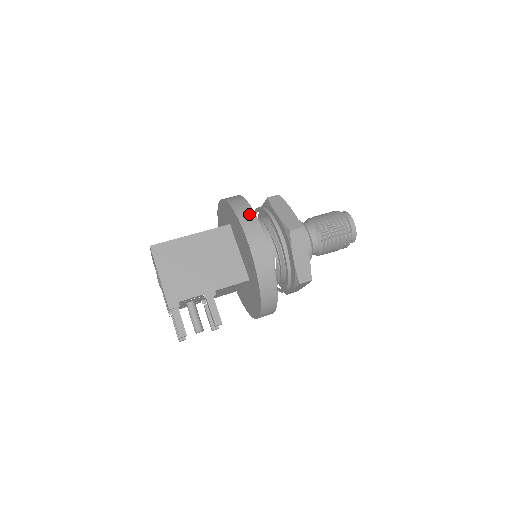
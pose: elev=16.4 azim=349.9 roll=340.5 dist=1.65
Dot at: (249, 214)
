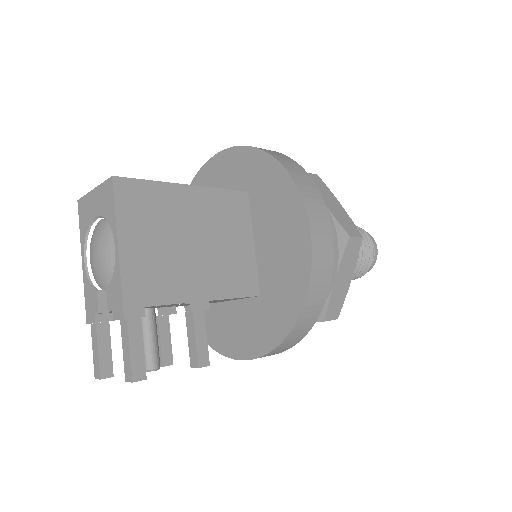
Dot at: (311, 187)
